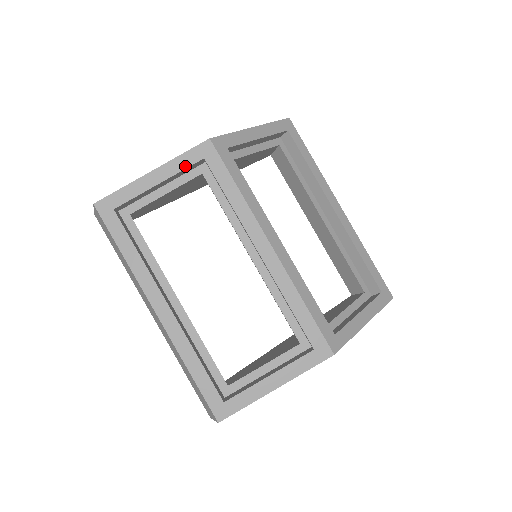
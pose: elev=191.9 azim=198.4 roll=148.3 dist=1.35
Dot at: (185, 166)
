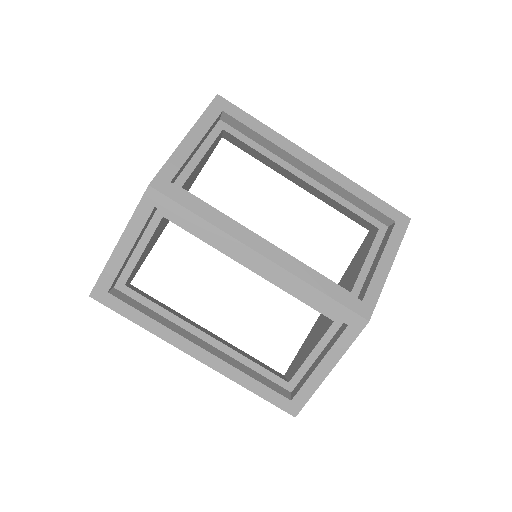
Dot at: (143, 223)
